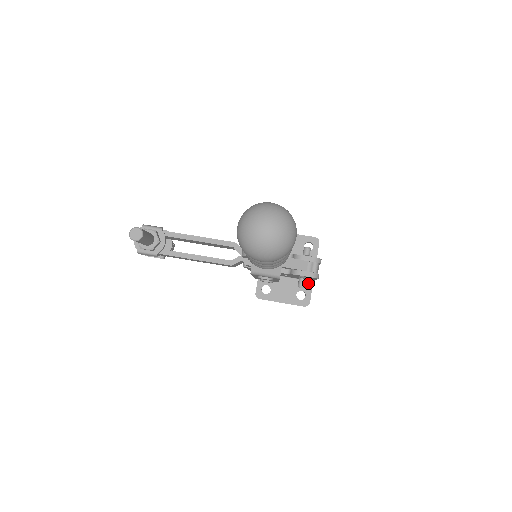
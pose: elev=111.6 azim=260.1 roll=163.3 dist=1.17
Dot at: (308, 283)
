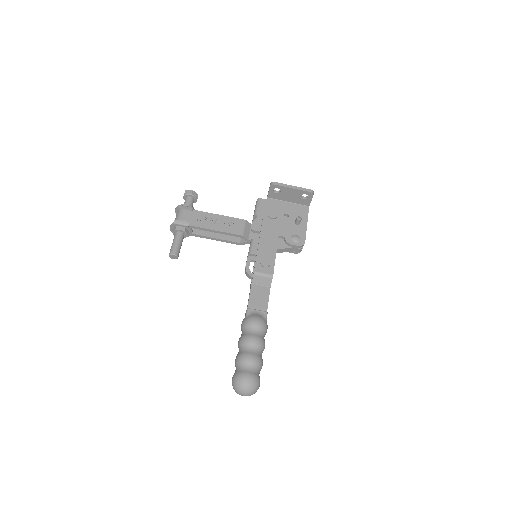
Dot at: occluded
